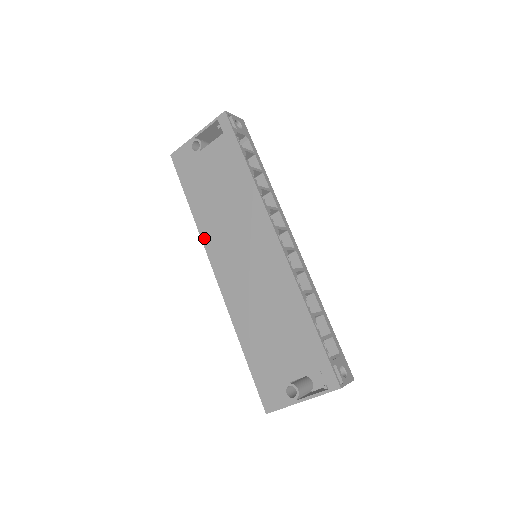
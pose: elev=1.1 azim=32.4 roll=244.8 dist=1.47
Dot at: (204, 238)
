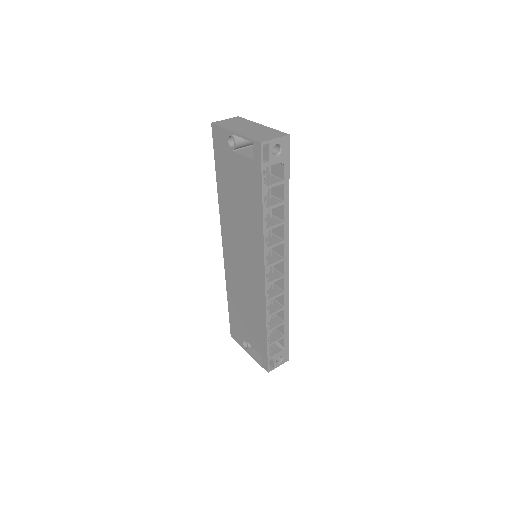
Dot at: (221, 217)
